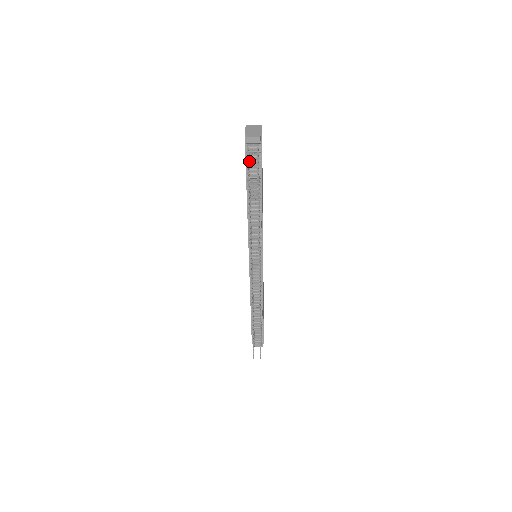
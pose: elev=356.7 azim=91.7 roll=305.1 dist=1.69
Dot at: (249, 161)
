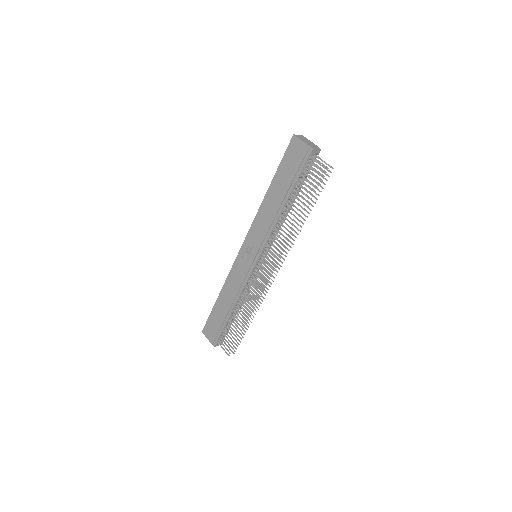
Dot at: (304, 169)
